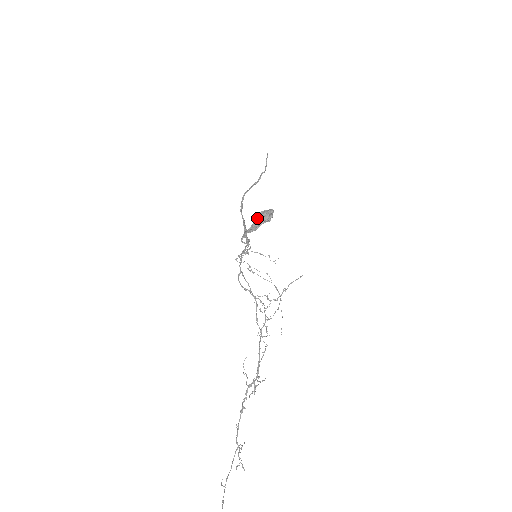
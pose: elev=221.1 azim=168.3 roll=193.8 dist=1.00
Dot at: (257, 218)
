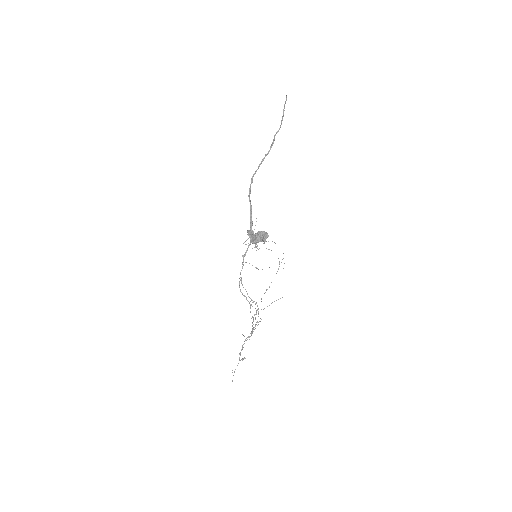
Dot at: (255, 237)
